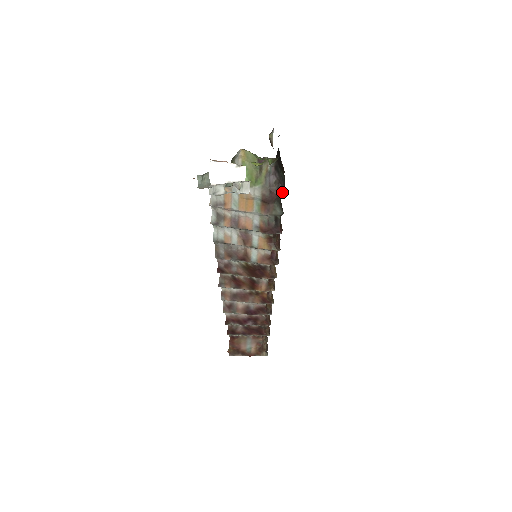
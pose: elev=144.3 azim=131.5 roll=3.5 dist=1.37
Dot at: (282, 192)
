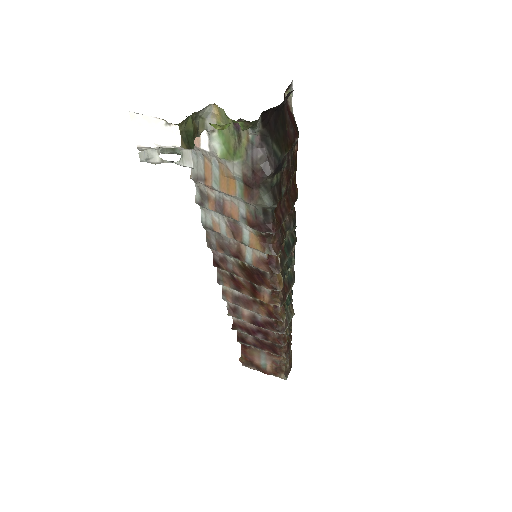
Dot at: (270, 175)
